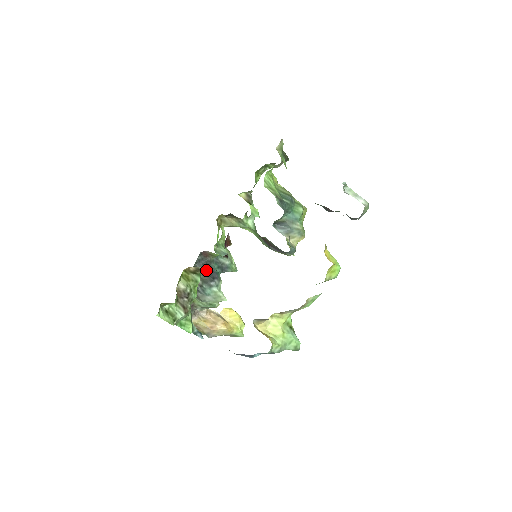
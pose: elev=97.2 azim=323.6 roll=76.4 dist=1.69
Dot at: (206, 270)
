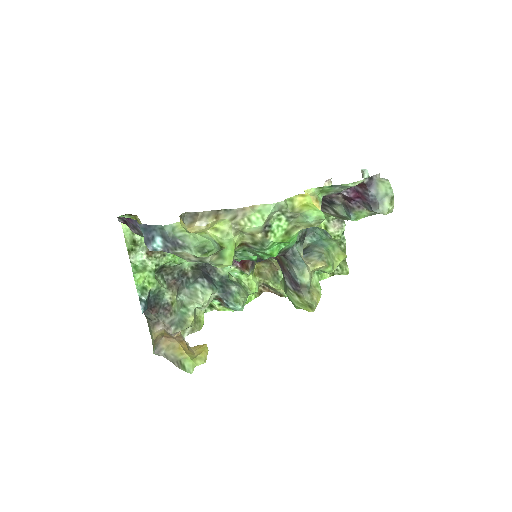
Dot at: occluded
